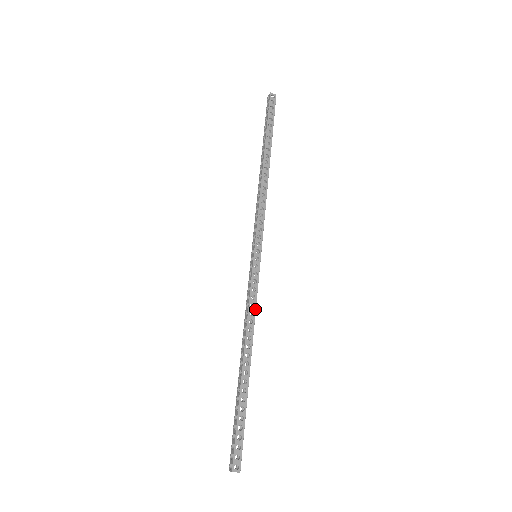
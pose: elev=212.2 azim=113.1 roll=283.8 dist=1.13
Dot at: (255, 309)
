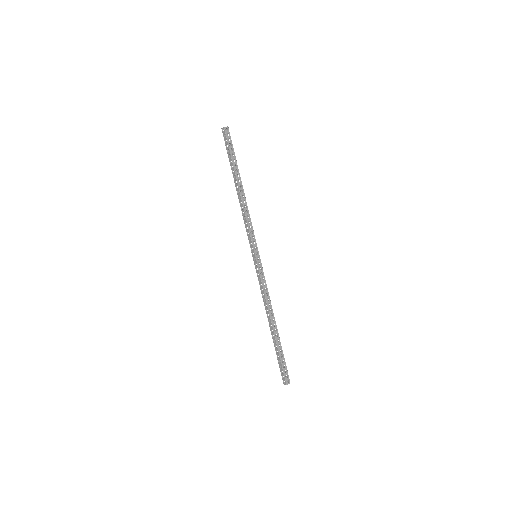
Dot at: occluded
